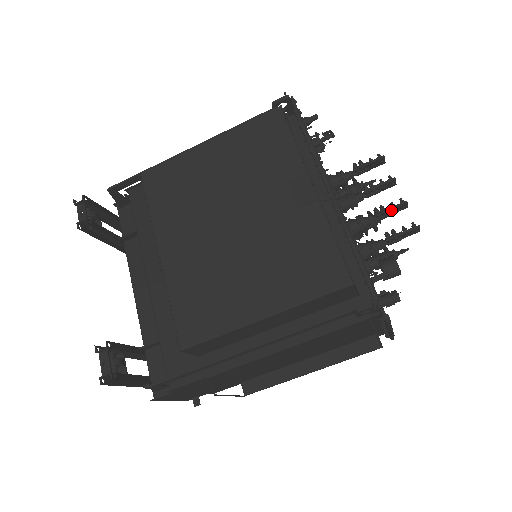
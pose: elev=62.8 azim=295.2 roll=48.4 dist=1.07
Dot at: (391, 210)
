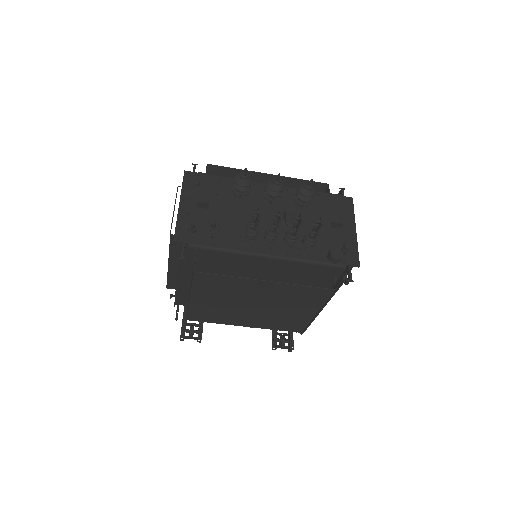
Dot at: occluded
